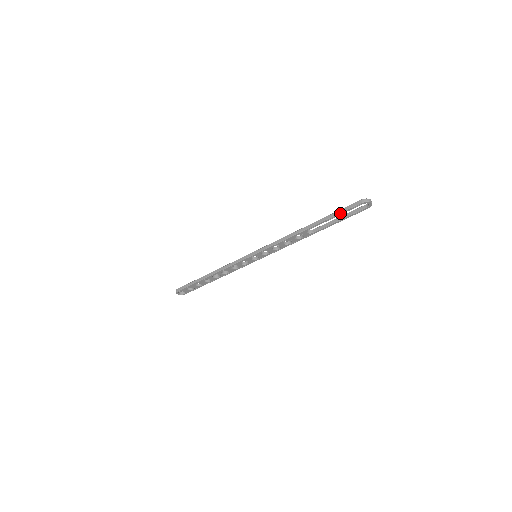
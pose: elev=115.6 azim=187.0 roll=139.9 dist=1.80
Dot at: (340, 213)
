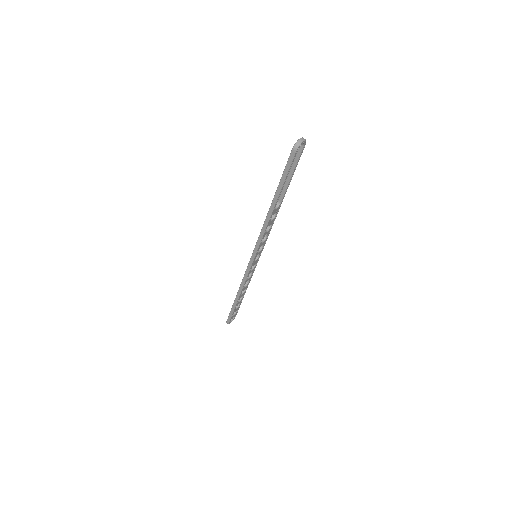
Dot at: (286, 175)
